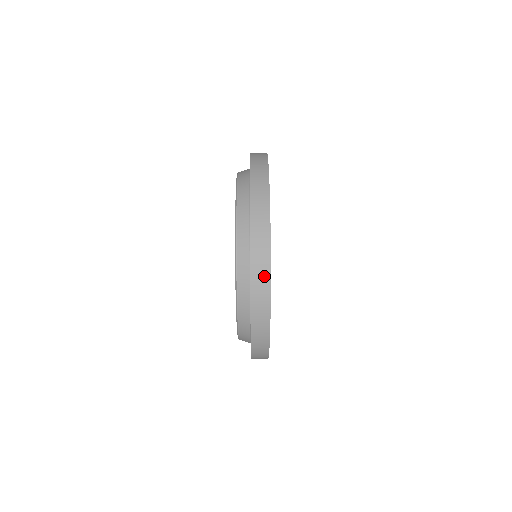
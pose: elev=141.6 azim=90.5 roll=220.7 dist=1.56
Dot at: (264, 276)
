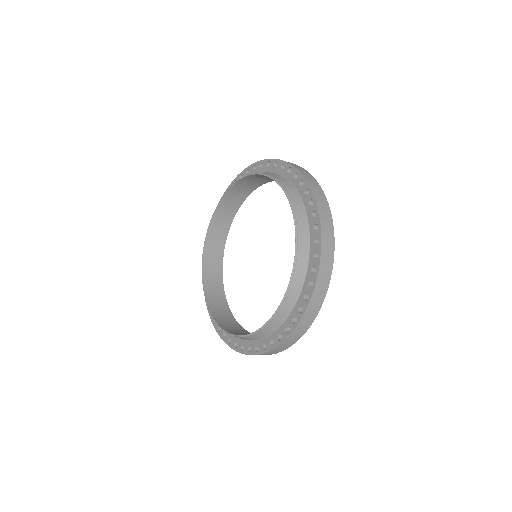
Dot at: (322, 197)
